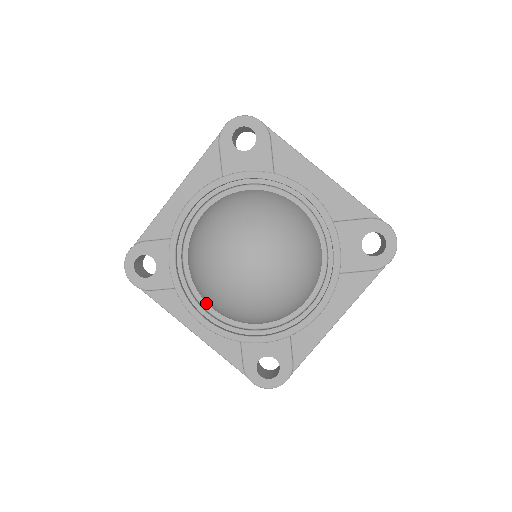
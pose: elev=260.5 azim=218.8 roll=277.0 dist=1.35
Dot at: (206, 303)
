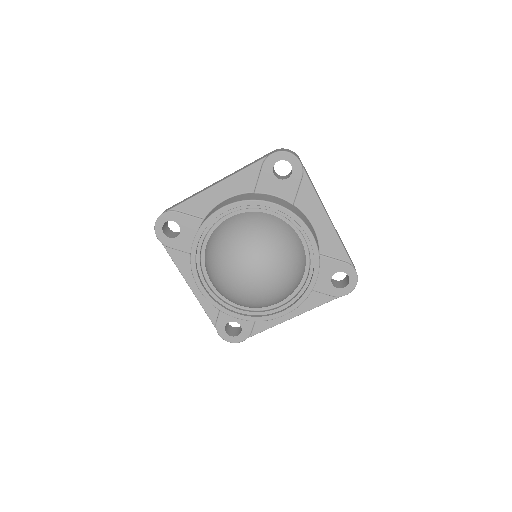
Dot at: (208, 277)
